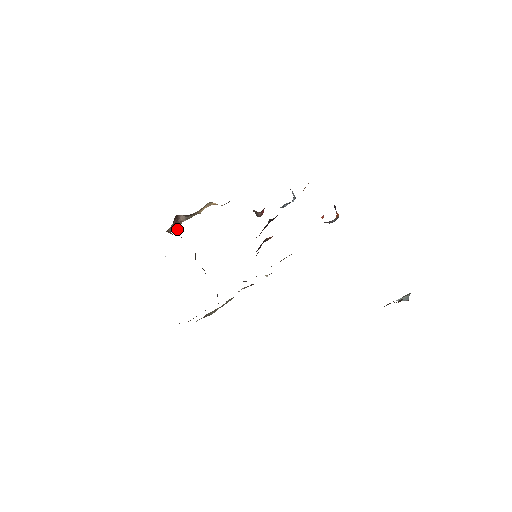
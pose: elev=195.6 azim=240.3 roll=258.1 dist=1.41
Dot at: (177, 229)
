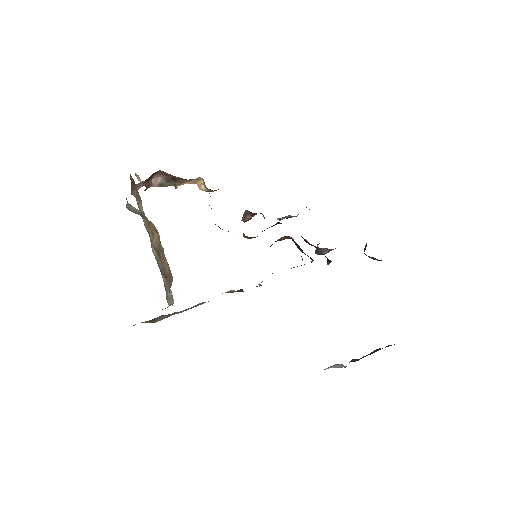
Dot at: occluded
